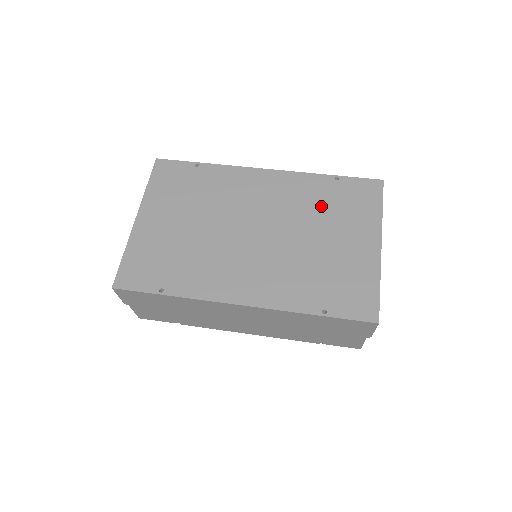
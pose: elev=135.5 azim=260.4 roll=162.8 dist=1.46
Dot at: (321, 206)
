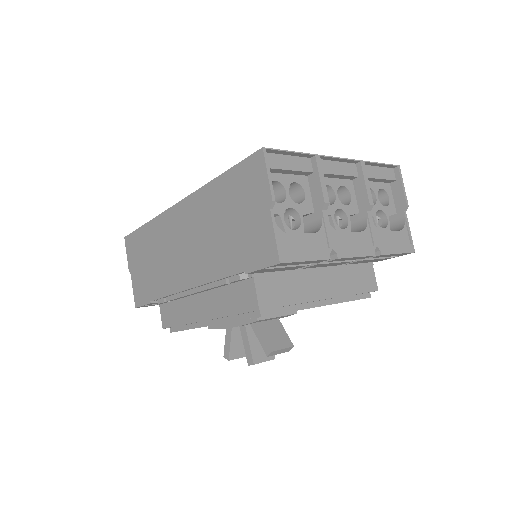
Dot at: occluded
